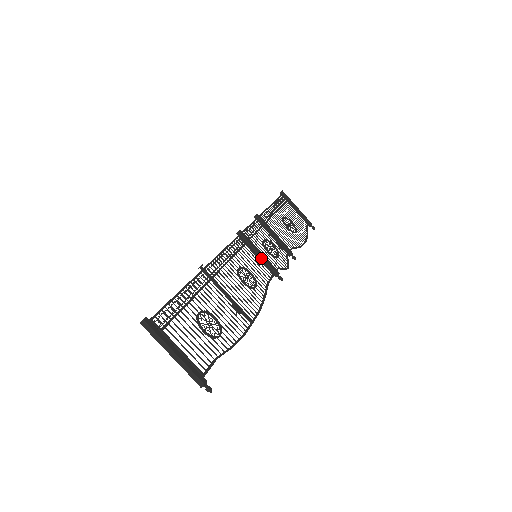
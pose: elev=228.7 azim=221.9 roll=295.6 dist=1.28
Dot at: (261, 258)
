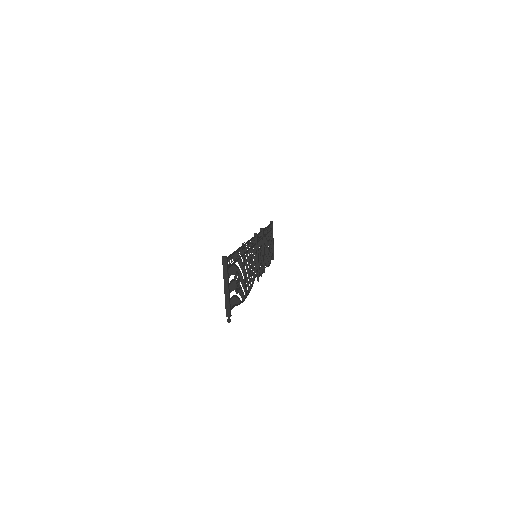
Dot at: (257, 259)
